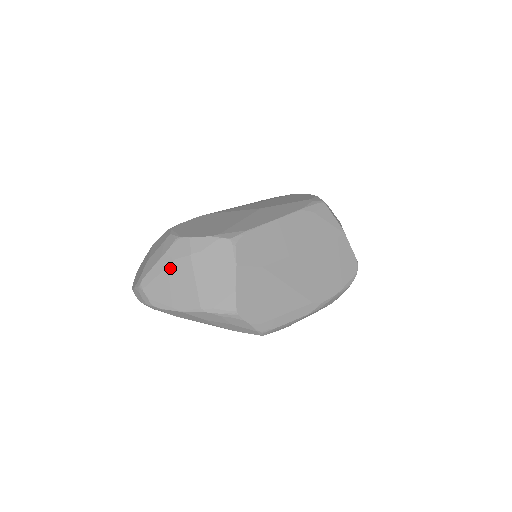
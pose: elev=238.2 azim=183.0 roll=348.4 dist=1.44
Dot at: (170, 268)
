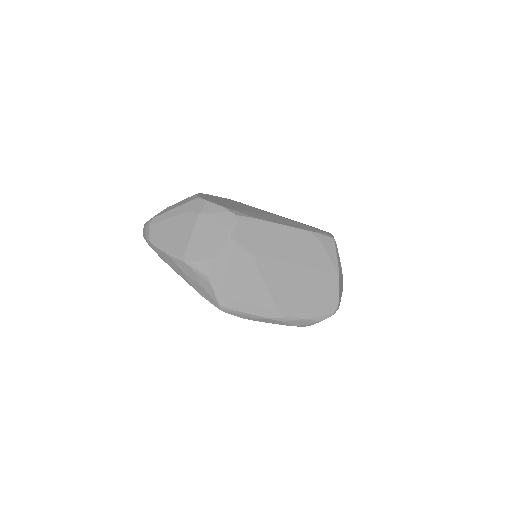
Dot at: (179, 217)
